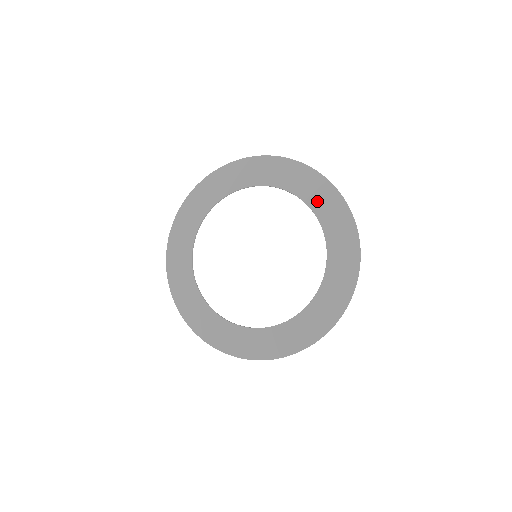
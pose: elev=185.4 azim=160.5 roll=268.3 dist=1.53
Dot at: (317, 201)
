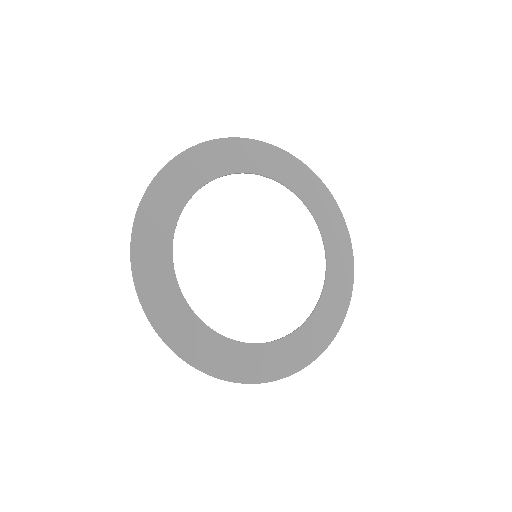
Dot at: (336, 268)
